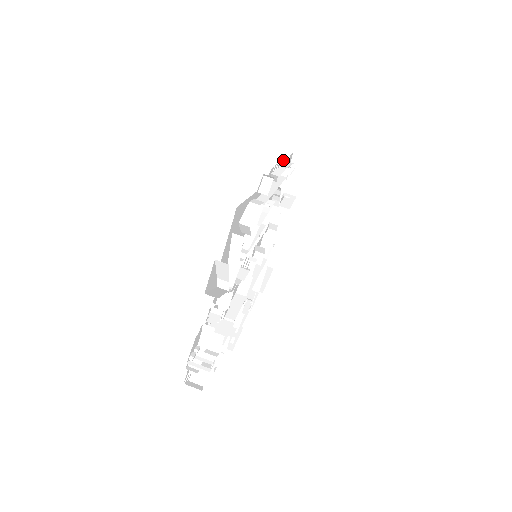
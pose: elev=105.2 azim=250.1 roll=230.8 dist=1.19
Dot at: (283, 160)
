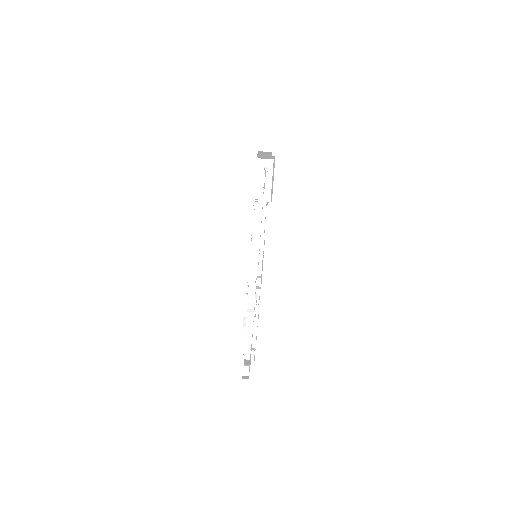
Dot at: occluded
